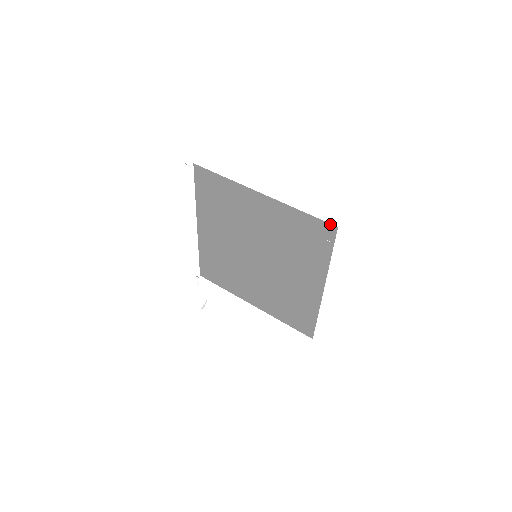
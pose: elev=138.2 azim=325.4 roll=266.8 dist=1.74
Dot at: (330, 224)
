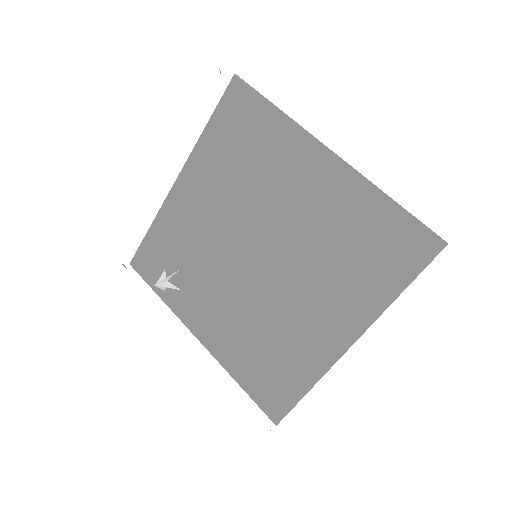
Dot at: (436, 235)
